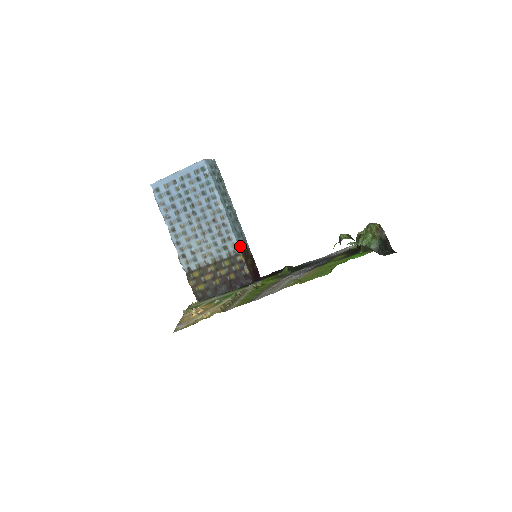
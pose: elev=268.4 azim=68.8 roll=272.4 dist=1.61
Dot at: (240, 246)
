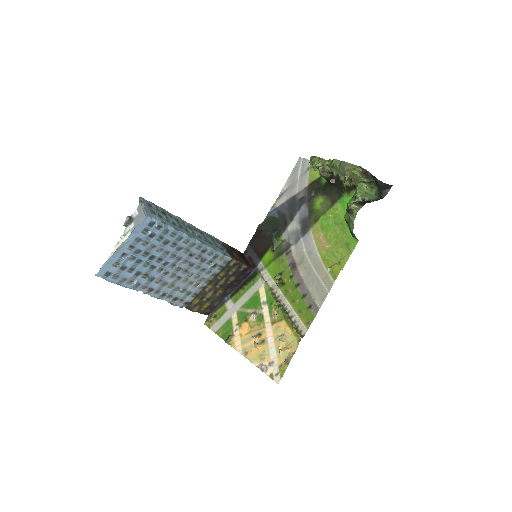
Dot at: (225, 253)
